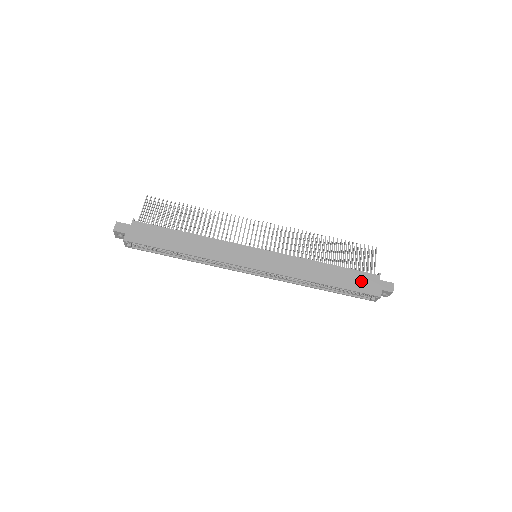
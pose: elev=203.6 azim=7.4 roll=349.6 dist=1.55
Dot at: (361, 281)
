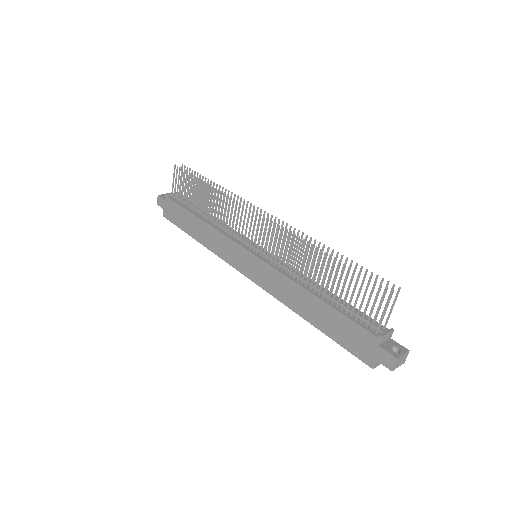
Dot at: (351, 336)
